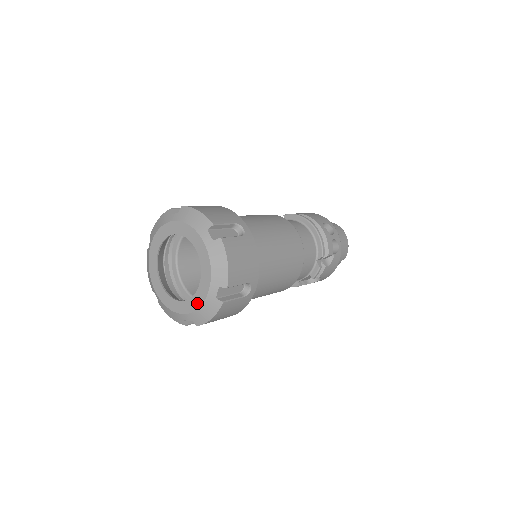
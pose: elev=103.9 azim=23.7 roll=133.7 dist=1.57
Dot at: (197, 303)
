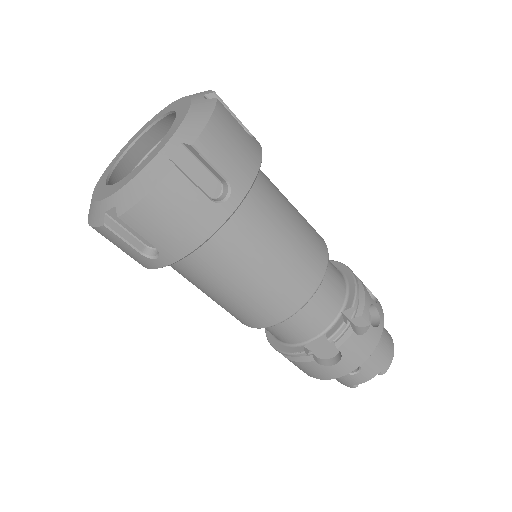
Dot at: (137, 171)
